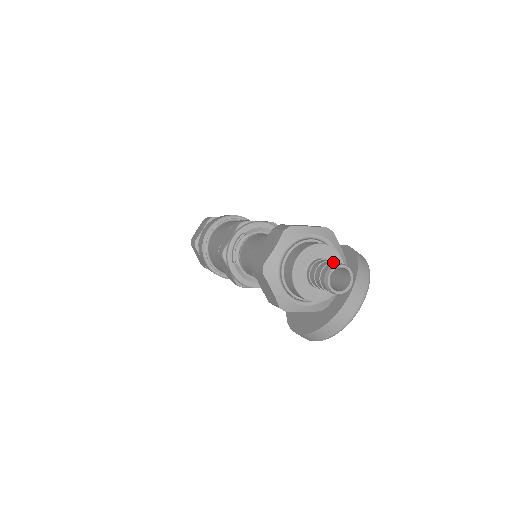
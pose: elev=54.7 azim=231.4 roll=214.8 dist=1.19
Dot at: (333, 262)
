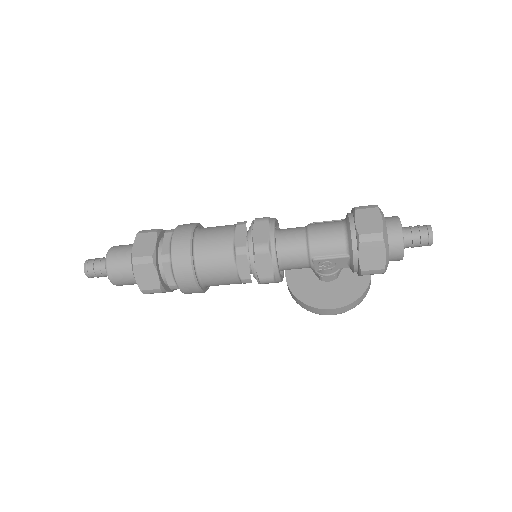
Dot at: (419, 225)
